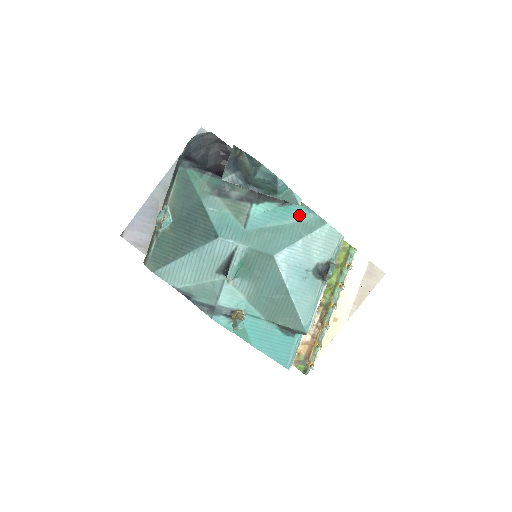
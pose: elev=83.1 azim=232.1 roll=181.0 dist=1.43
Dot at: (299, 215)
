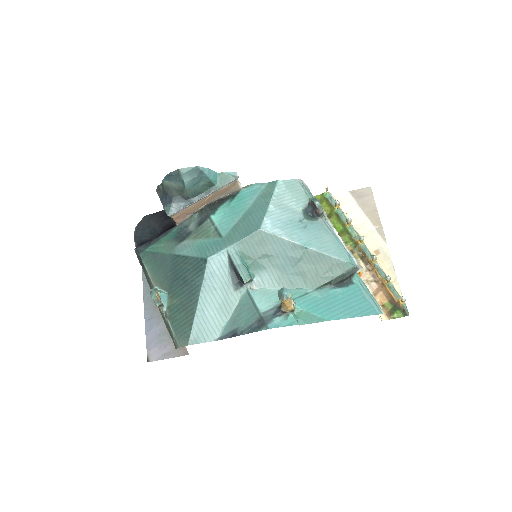
Dot at: (252, 195)
